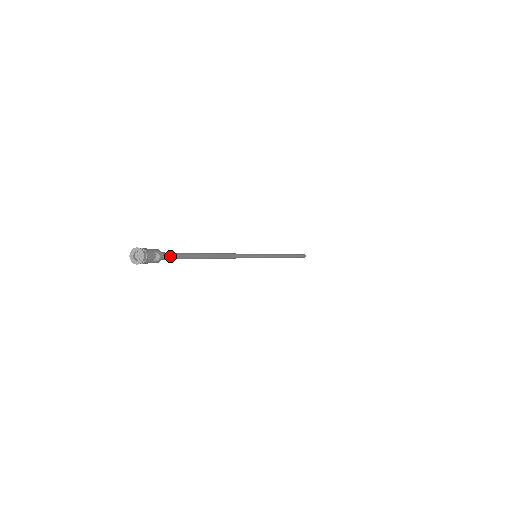
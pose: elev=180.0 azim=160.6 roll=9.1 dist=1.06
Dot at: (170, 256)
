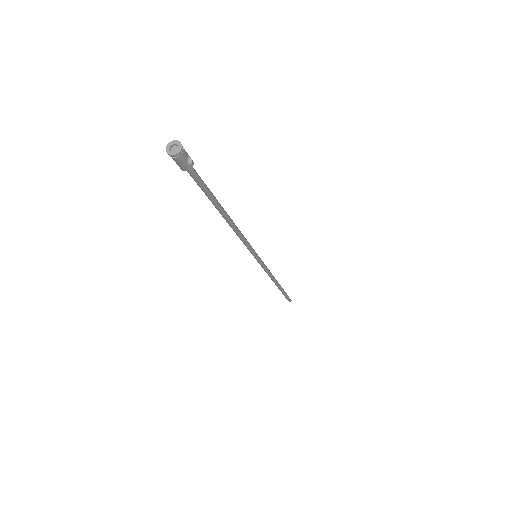
Dot at: (198, 175)
